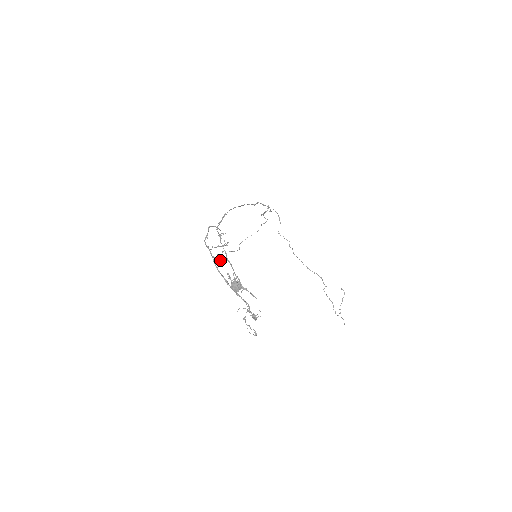
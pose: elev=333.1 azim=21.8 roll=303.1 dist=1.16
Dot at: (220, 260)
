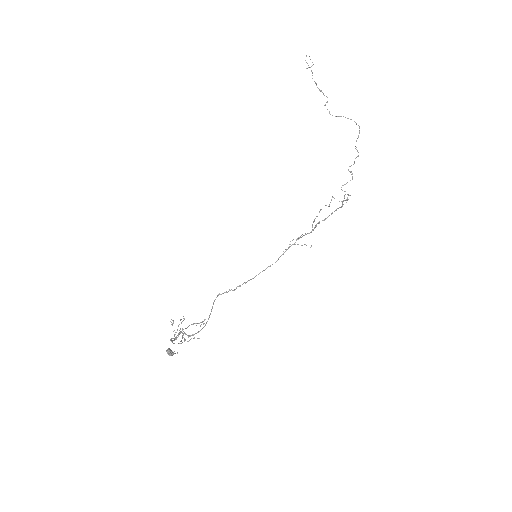
Dot at: occluded
